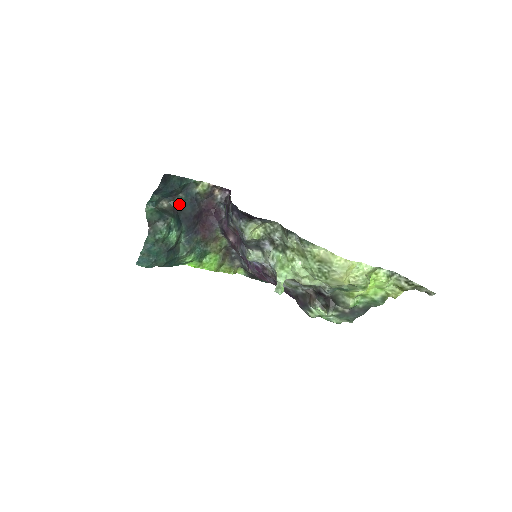
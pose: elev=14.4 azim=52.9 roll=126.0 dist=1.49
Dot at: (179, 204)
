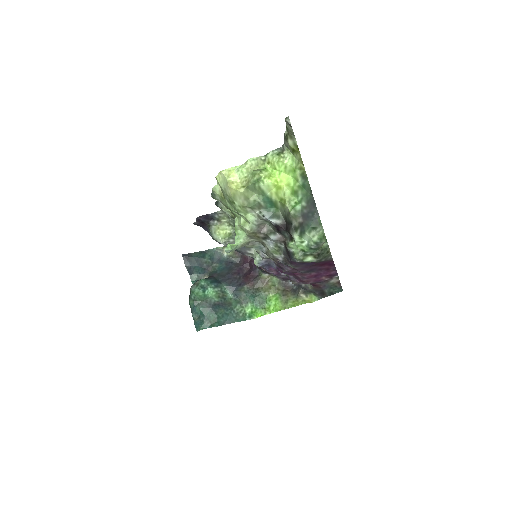
Dot at: (216, 272)
